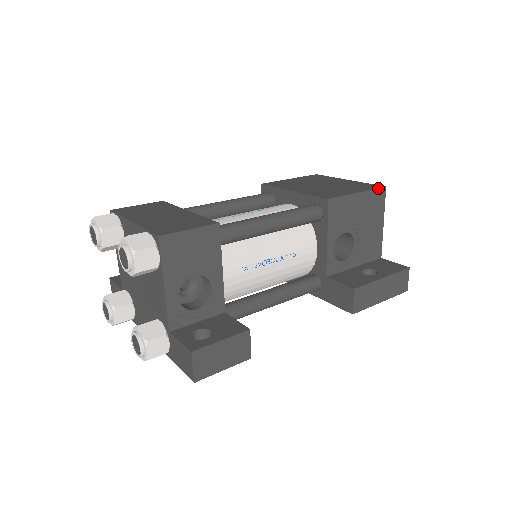
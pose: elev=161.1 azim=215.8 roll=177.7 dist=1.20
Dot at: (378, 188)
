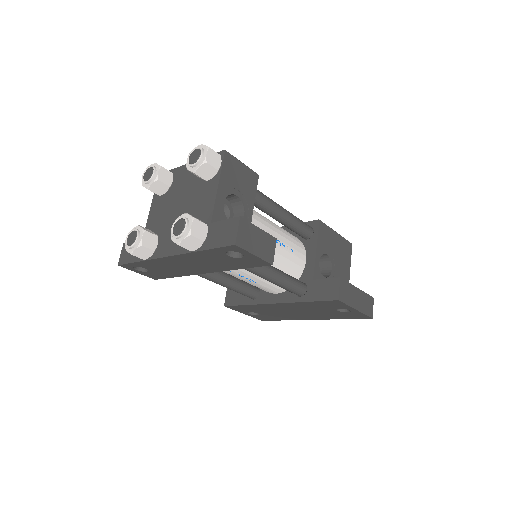
Dot at: occluded
